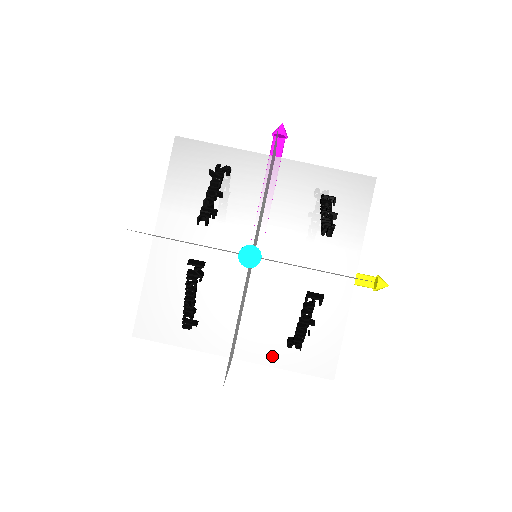
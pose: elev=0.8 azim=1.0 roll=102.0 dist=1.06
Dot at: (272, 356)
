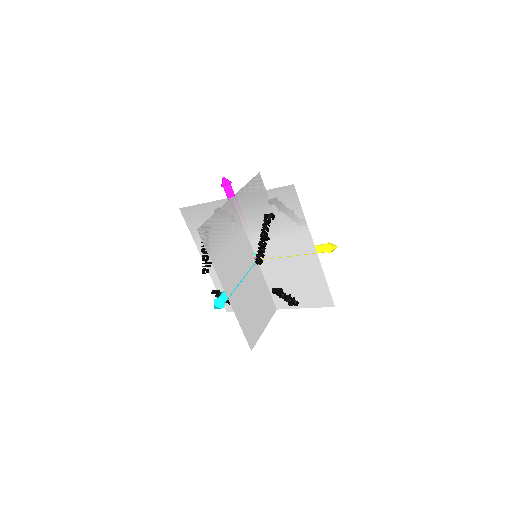
Dot at: occluded
